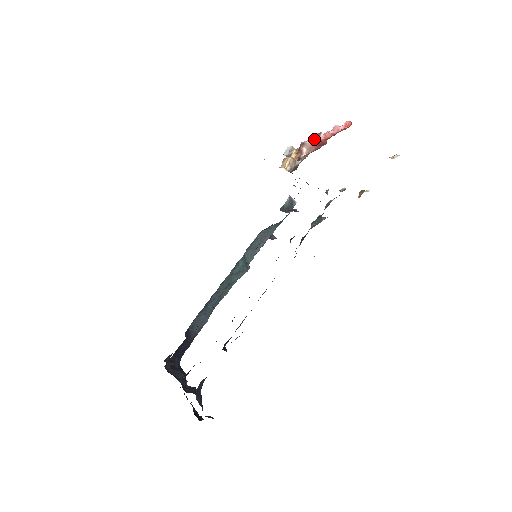
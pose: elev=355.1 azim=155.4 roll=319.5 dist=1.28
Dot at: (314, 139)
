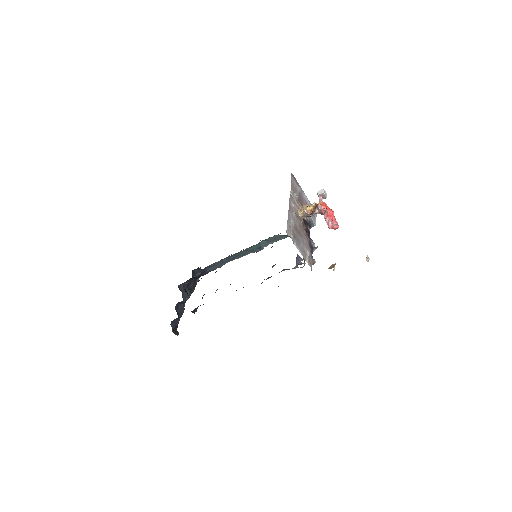
Dot at: (322, 211)
